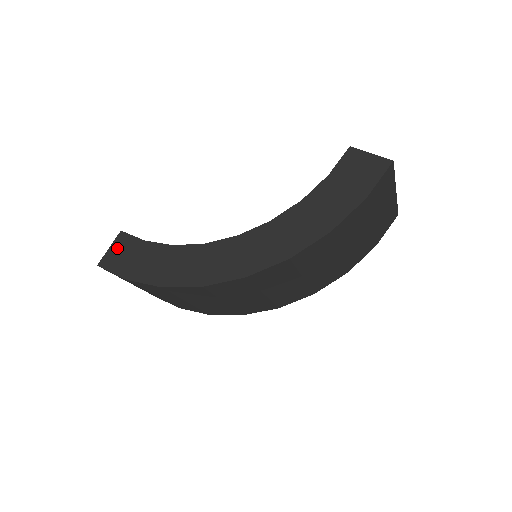
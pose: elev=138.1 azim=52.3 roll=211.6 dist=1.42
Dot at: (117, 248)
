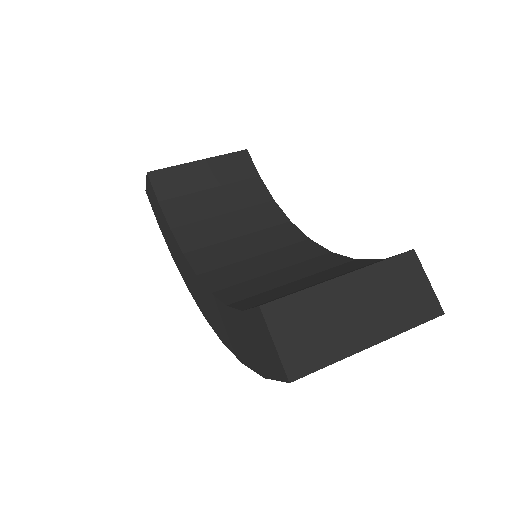
Dot at: (149, 188)
